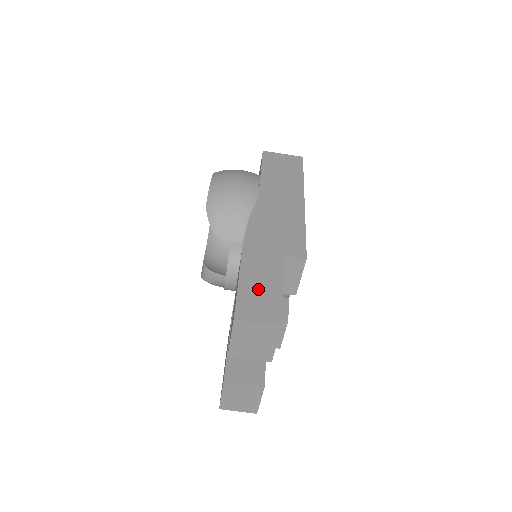
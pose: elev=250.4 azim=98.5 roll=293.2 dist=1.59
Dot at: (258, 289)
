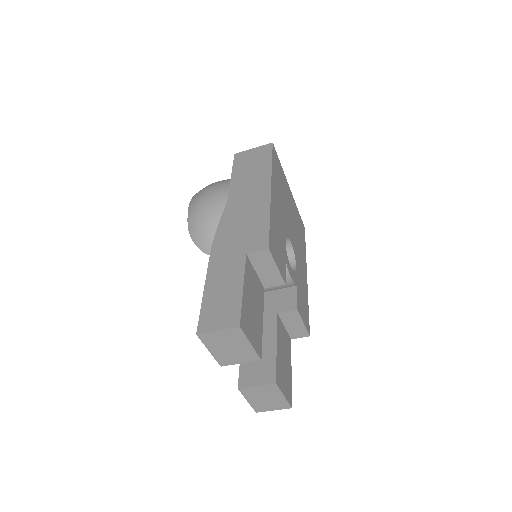
Dot at: (220, 297)
